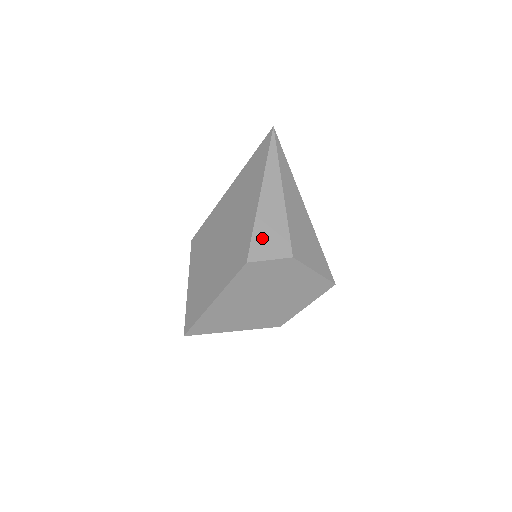
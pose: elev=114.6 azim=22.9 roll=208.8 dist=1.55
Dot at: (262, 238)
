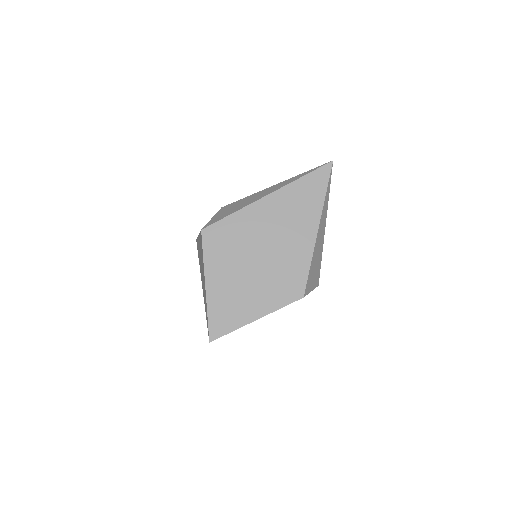
Dot at: (312, 273)
